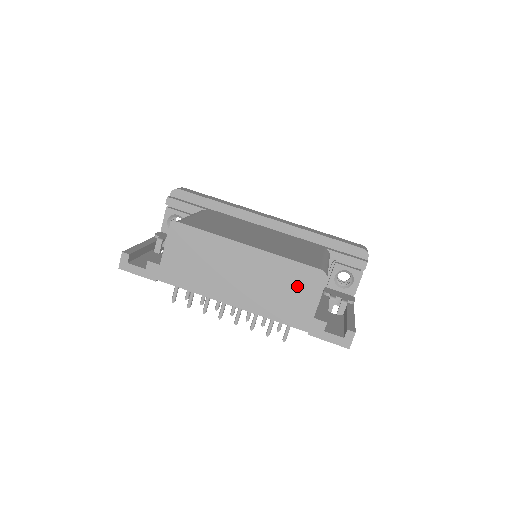
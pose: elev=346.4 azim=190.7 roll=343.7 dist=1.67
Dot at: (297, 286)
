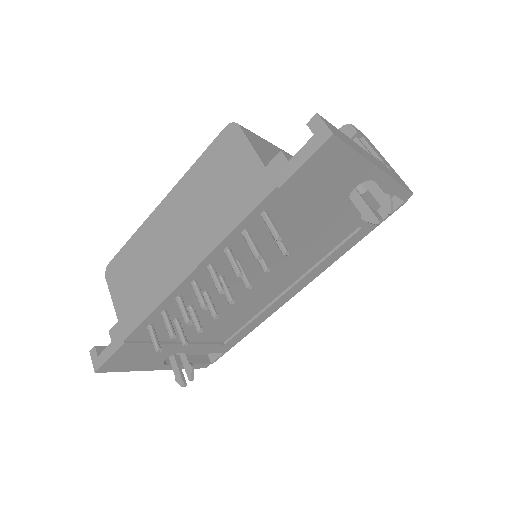
Dot at: (223, 168)
